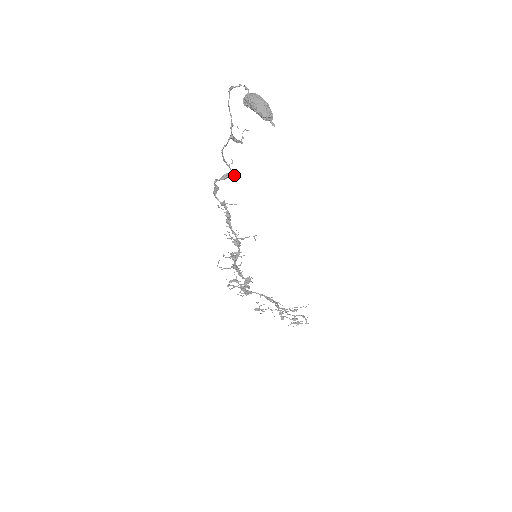
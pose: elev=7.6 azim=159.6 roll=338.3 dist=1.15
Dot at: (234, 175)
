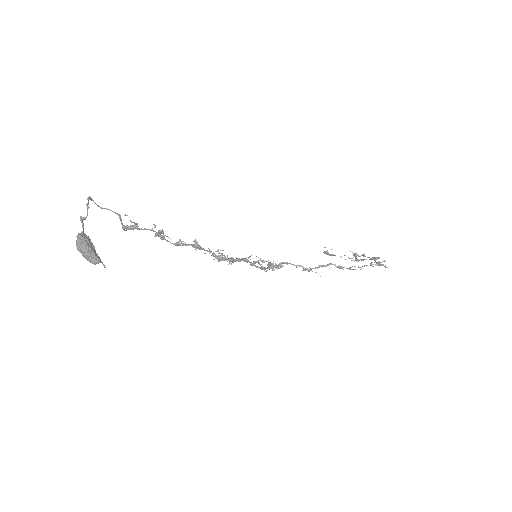
Dot at: (163, 234)
